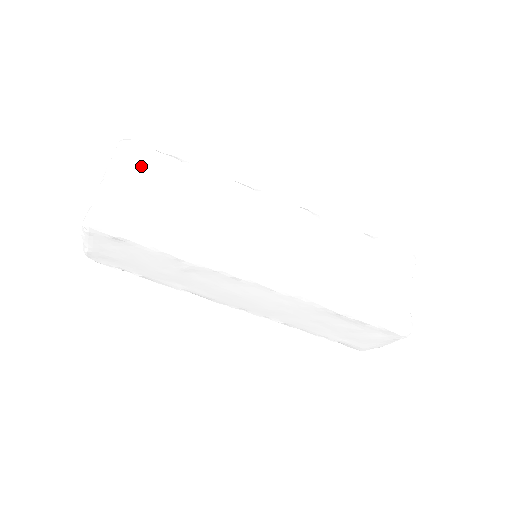
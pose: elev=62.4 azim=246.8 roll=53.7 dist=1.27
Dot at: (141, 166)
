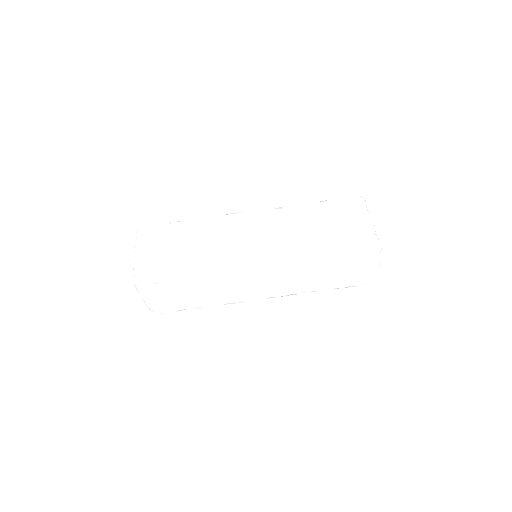
Dot at: (154, 237)
